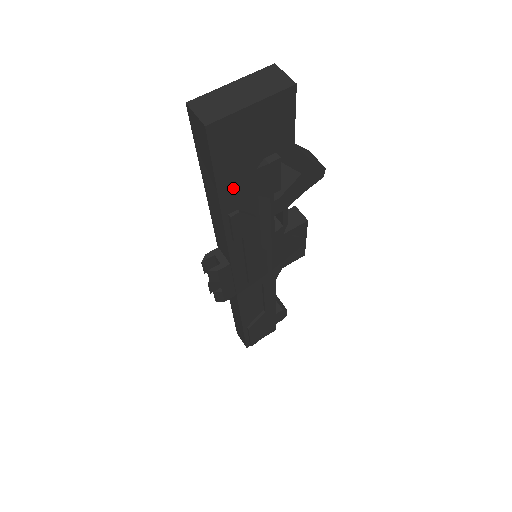
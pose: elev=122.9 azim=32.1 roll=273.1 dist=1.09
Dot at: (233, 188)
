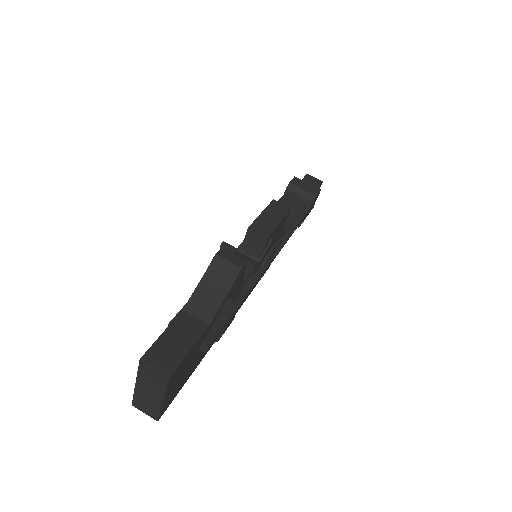
Dot at: (201, 356)
